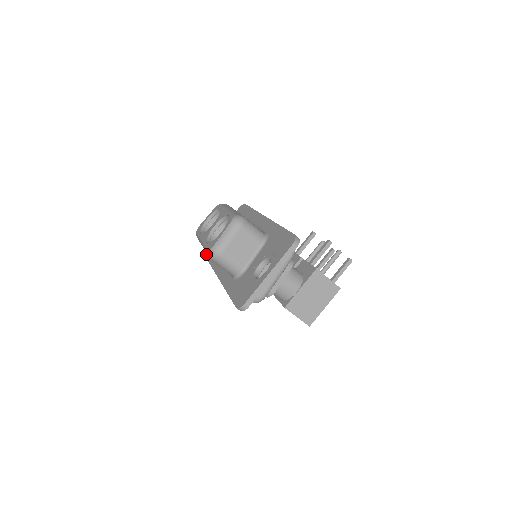
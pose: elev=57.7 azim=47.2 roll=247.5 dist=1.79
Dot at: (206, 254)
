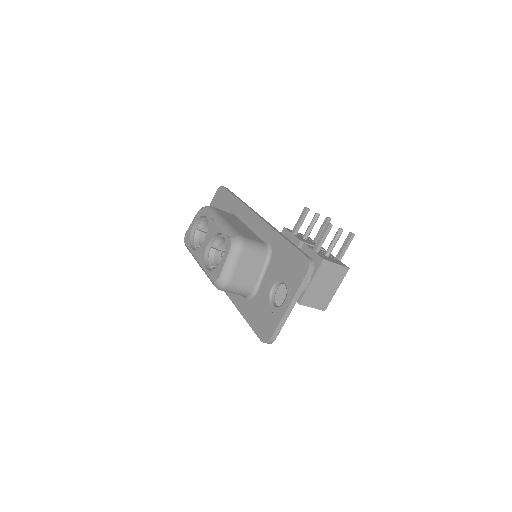
Dot at: occluded
